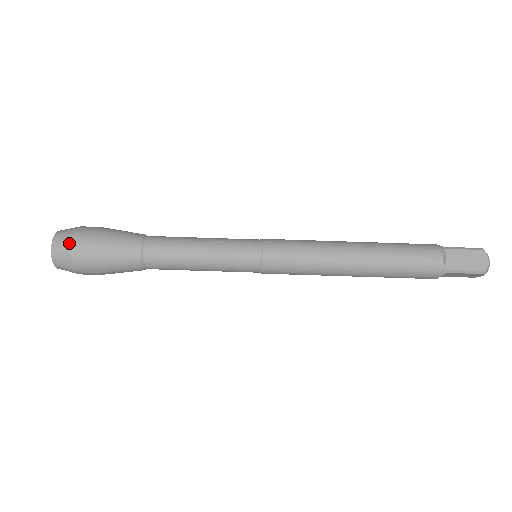
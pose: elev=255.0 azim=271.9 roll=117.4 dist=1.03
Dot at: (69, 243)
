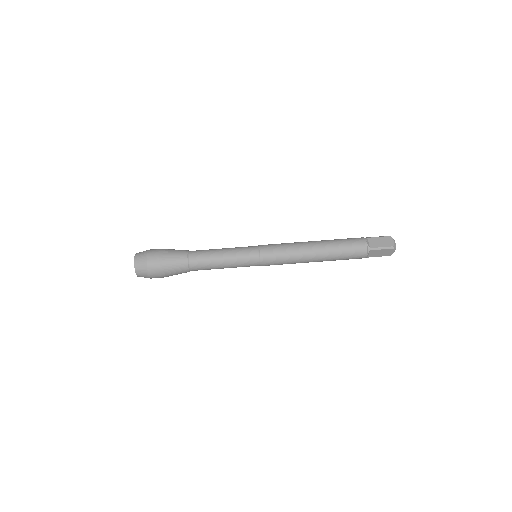
Dot at: (145, 255)
